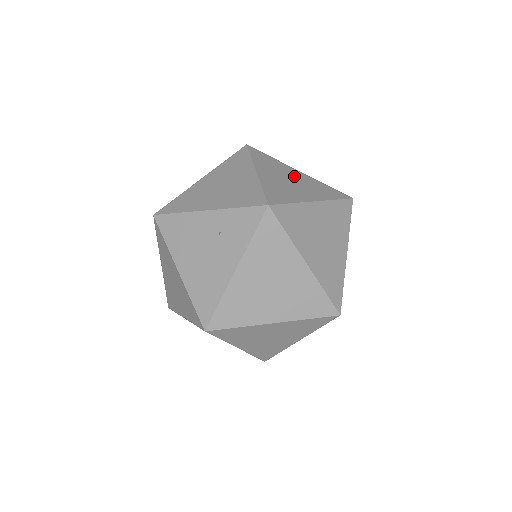
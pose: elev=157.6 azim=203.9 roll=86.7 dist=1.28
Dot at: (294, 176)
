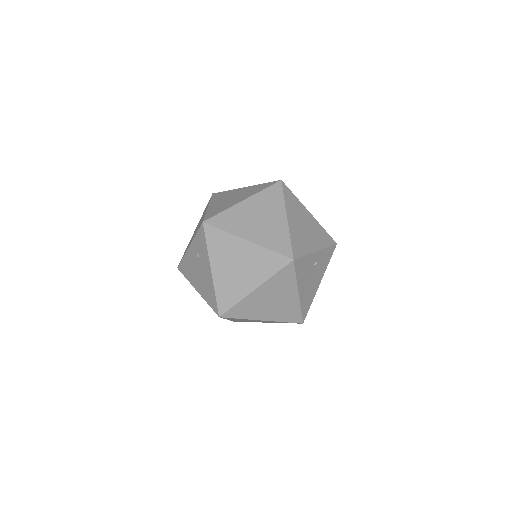
Dot at: (237, 193)
